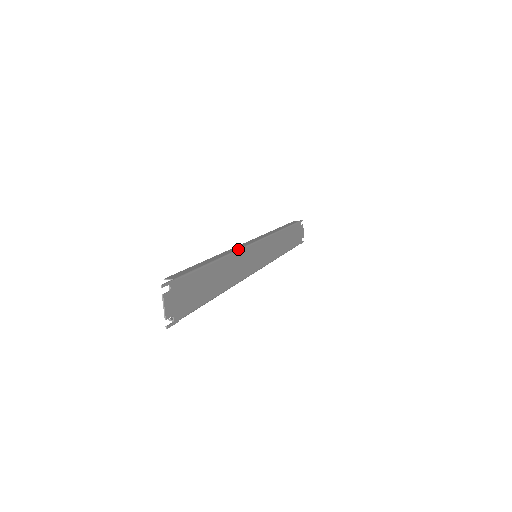
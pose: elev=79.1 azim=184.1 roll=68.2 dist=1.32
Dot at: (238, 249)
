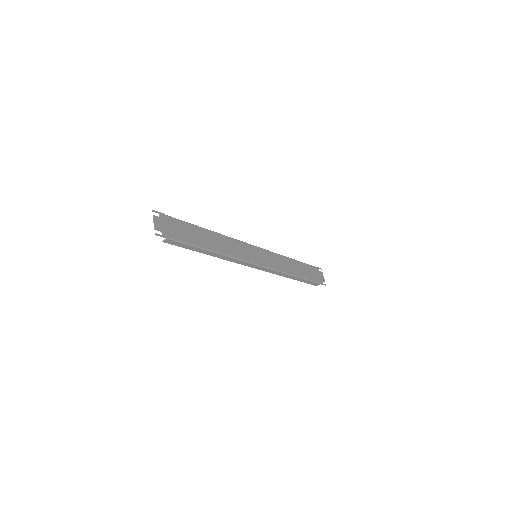
Dot at: (232, 238)
